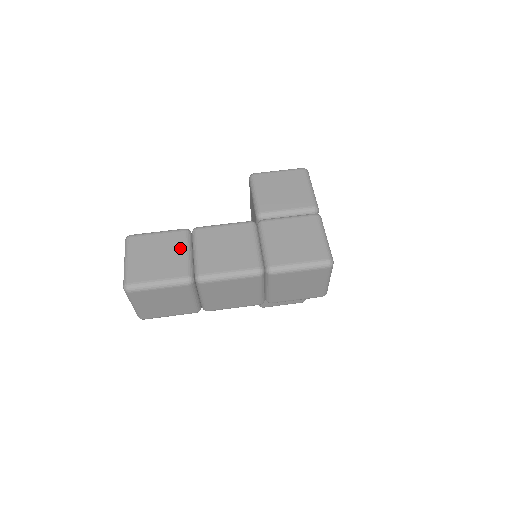
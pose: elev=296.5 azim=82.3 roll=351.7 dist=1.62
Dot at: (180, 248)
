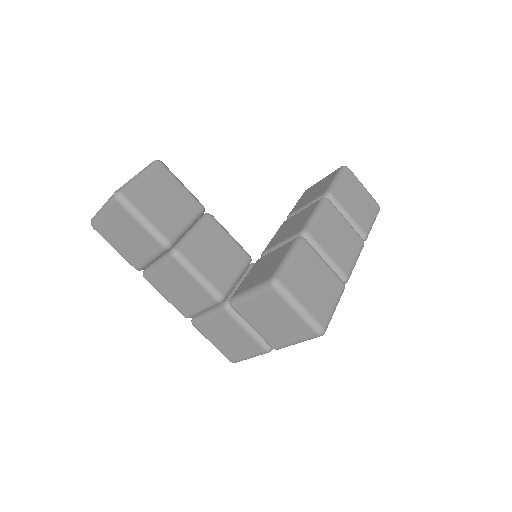
Dot at: (147, 252)
